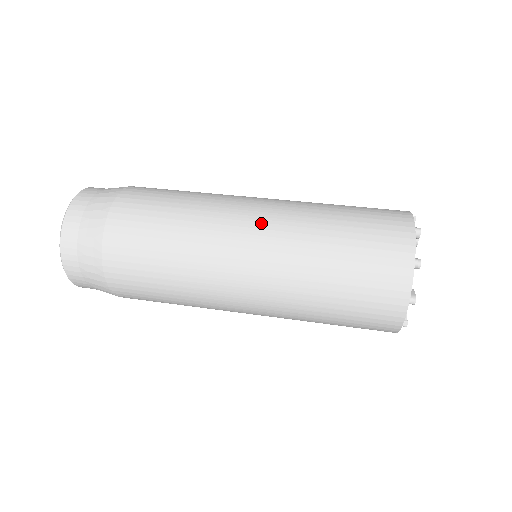
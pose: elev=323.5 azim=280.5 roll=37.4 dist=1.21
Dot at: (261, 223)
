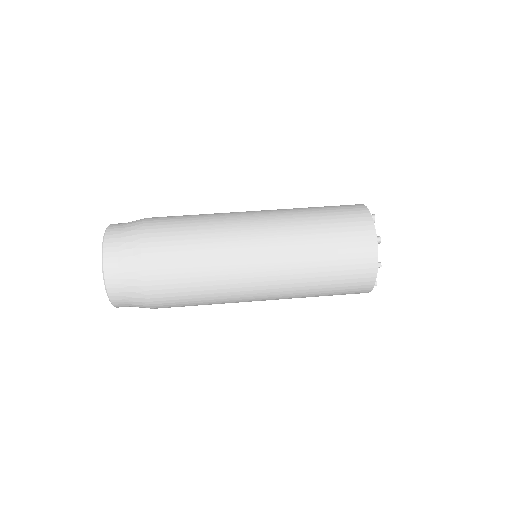
Dot at: (261, 212)
